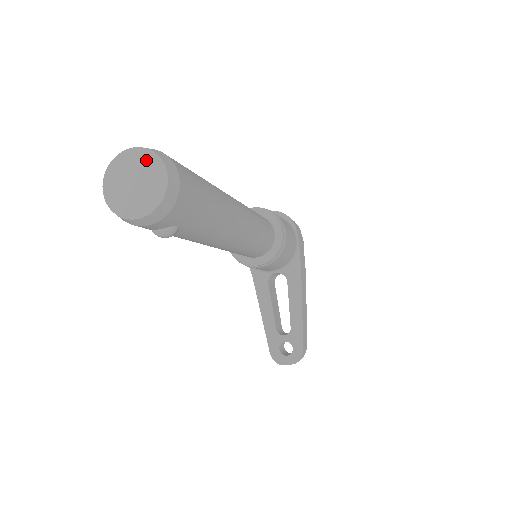
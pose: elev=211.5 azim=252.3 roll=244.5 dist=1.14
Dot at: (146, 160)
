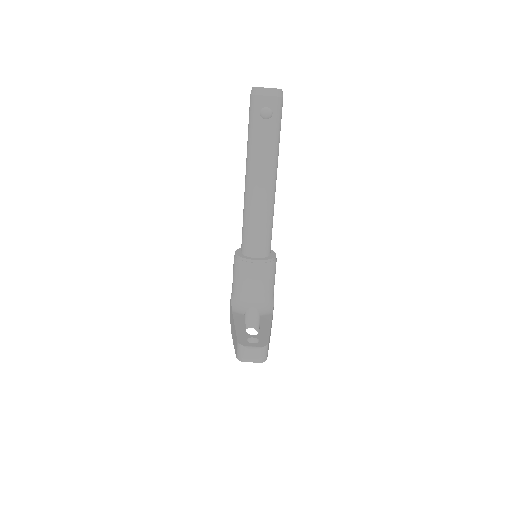
Dot at: occluded
